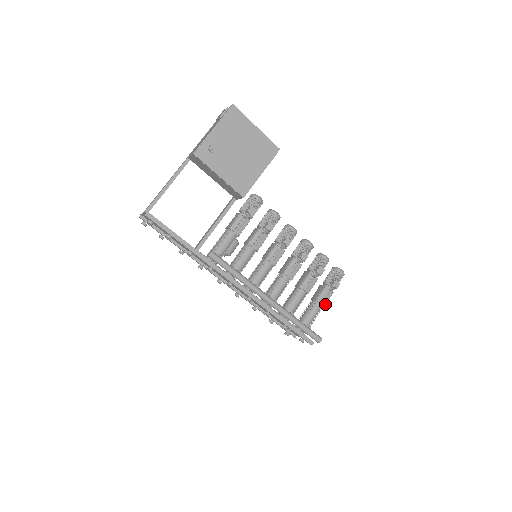
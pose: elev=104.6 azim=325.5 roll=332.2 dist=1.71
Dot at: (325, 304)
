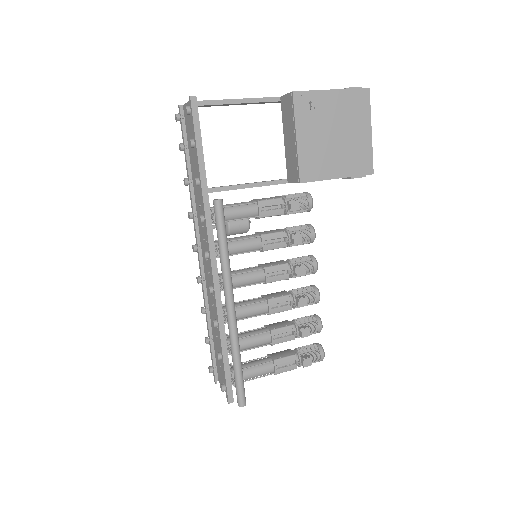
Dot at: (278, 372)
